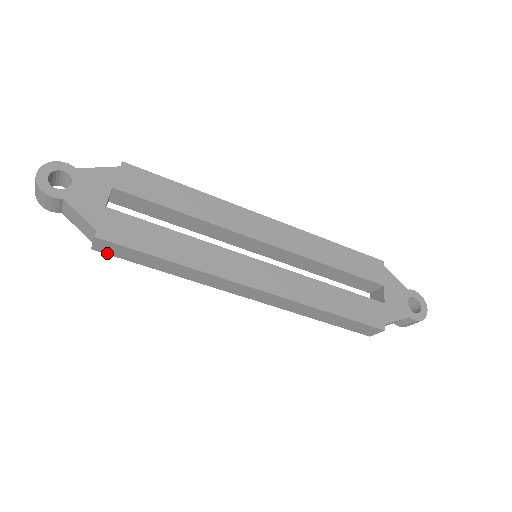
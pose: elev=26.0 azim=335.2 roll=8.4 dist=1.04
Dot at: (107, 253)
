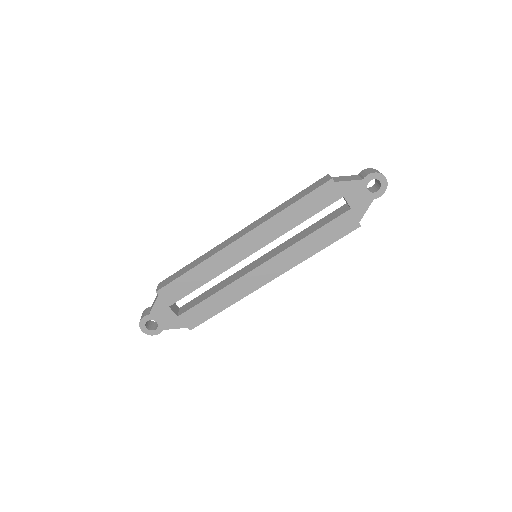
Dot at: occluded
